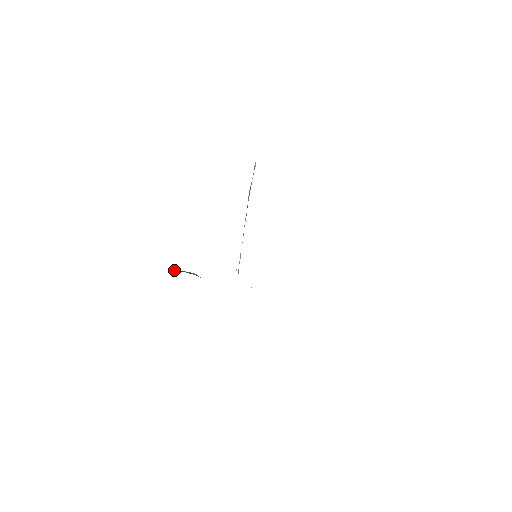
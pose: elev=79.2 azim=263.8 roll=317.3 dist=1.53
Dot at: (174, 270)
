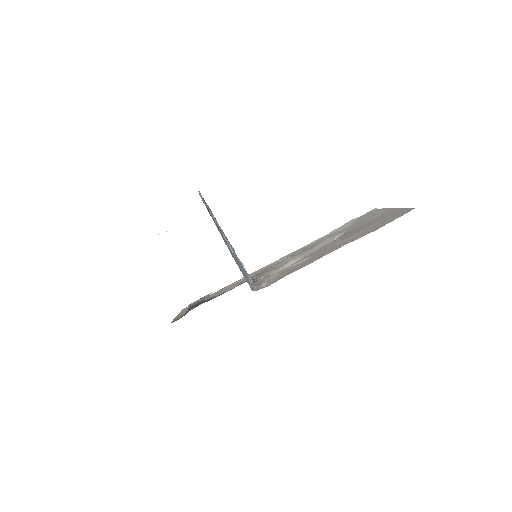
Dot at: occluded
